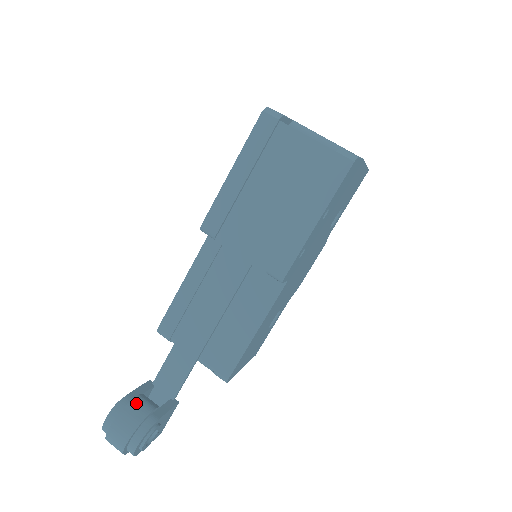
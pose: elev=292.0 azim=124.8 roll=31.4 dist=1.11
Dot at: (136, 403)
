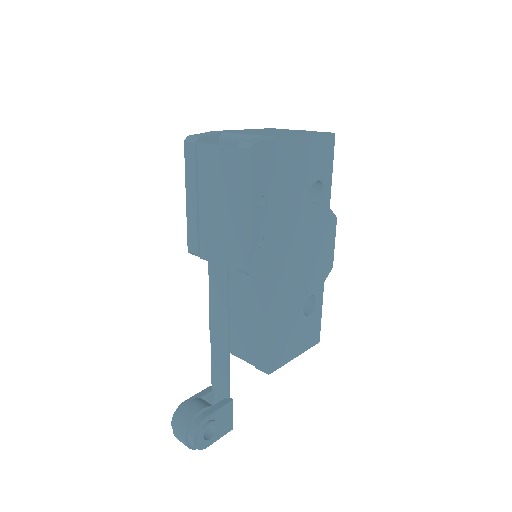
Dot at: (188, 406)
